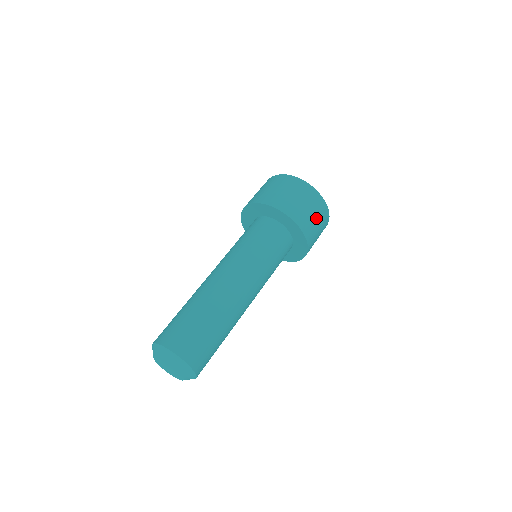
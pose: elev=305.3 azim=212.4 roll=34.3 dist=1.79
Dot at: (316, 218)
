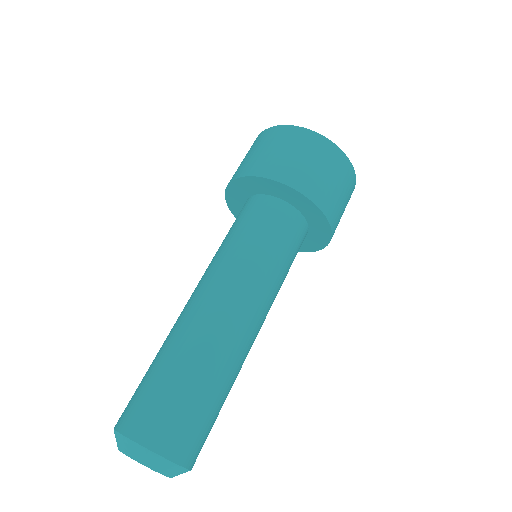
Dot at: (324, 170)
